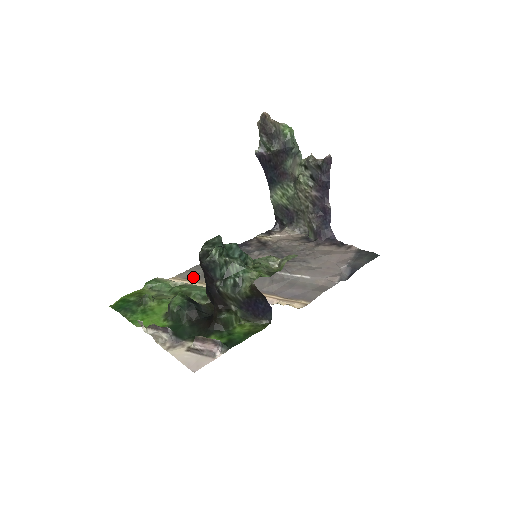
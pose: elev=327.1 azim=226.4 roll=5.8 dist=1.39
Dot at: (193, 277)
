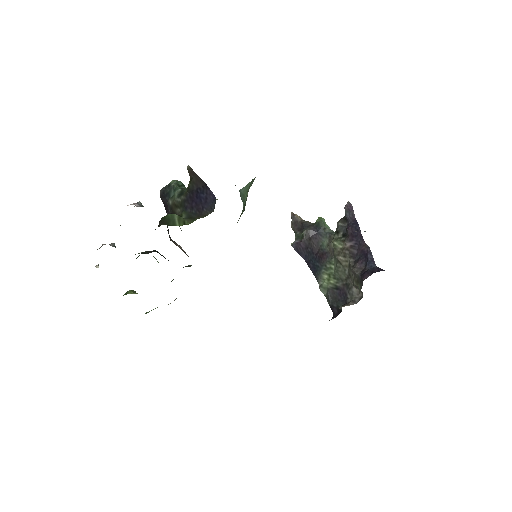
Dot at: occluded
